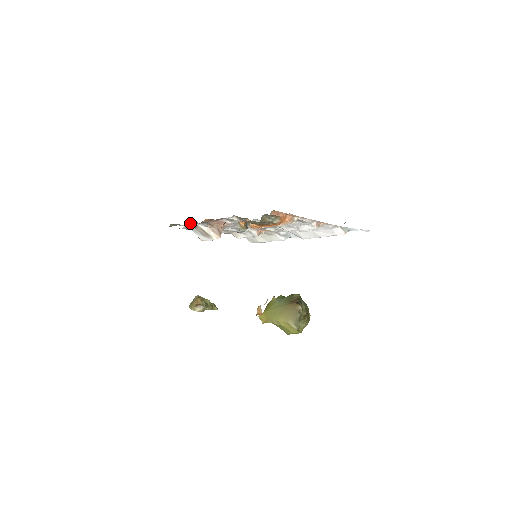
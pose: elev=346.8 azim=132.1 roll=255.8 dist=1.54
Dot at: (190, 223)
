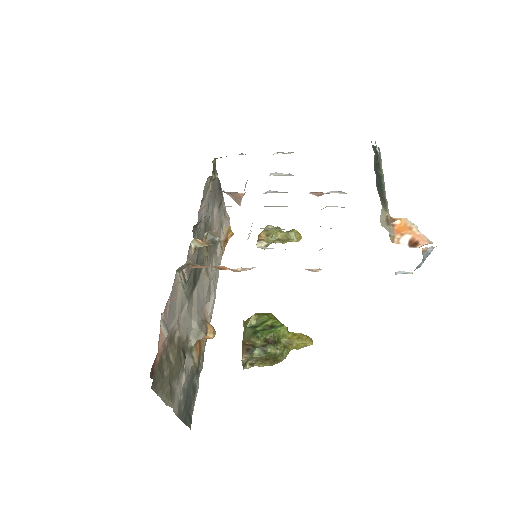
Dot at: occluded
